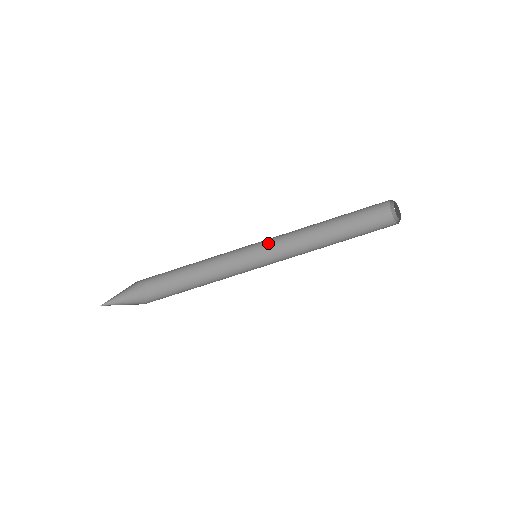
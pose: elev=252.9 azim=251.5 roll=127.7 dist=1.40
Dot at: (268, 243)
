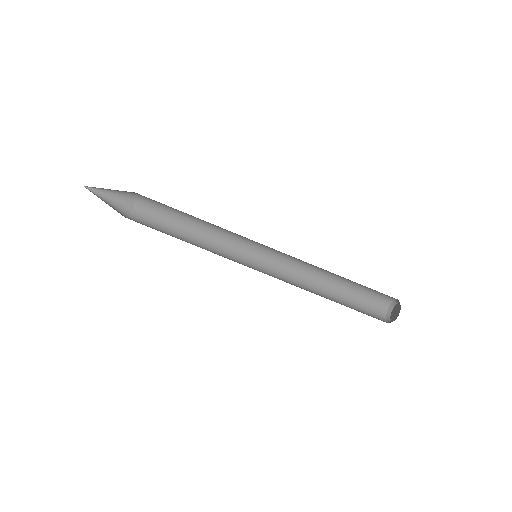
Dot at: (272, 256)
